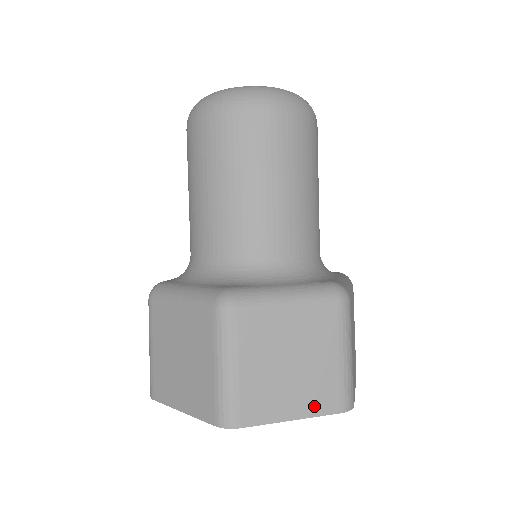
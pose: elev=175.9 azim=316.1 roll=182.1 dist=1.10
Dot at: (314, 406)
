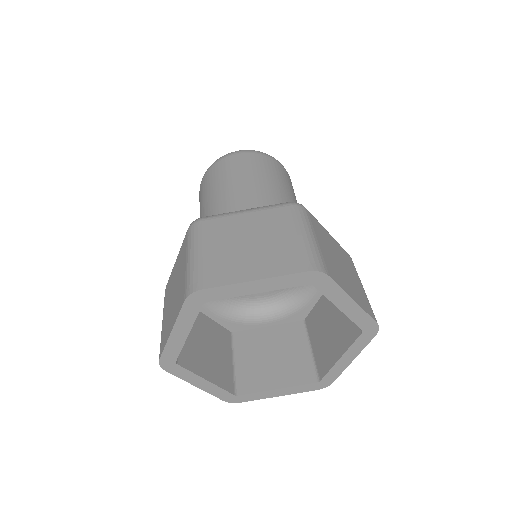
Dot at: (277, 269)
